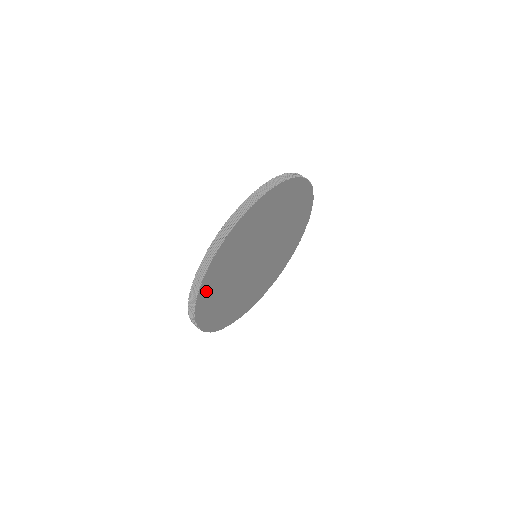
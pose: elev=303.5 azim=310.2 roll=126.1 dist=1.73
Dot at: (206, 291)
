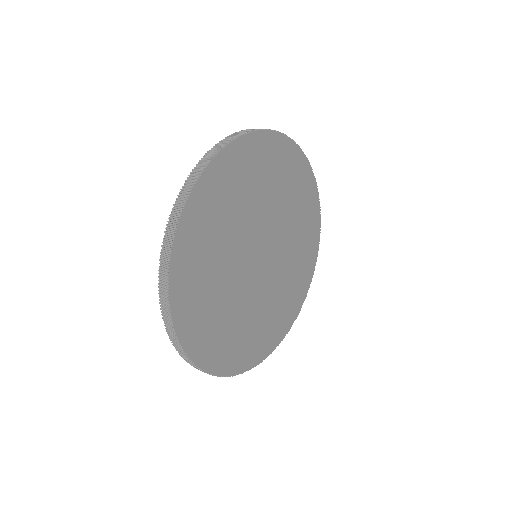
Dot at: (189, 323)
